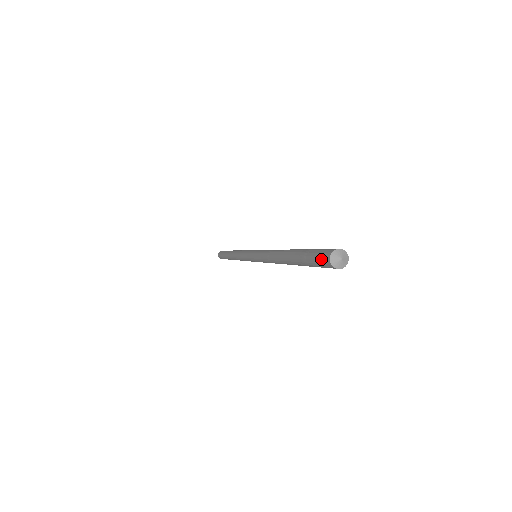
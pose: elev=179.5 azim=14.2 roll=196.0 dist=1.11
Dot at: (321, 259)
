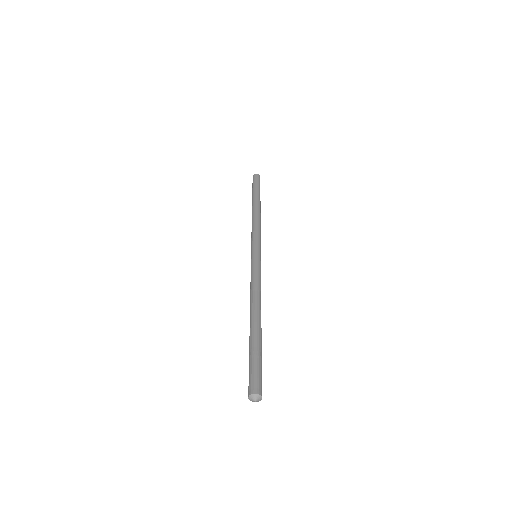
Dot at: (248, 386)
